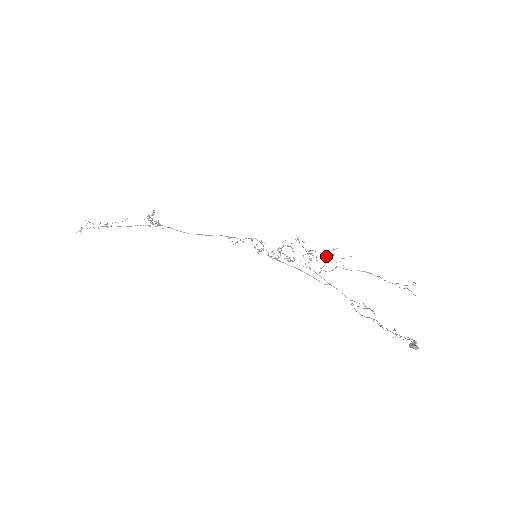
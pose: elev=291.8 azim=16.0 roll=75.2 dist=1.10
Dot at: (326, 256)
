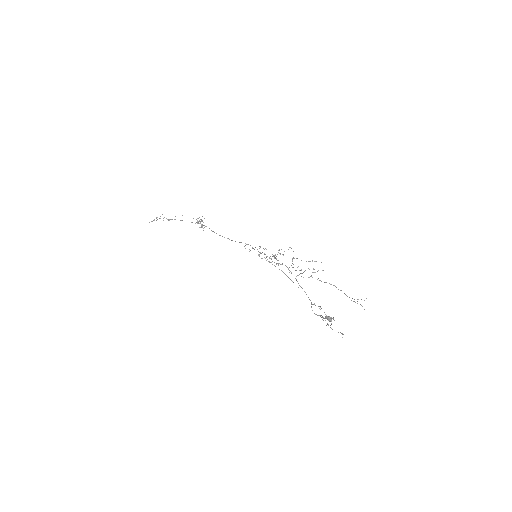
Dot at: occluded
